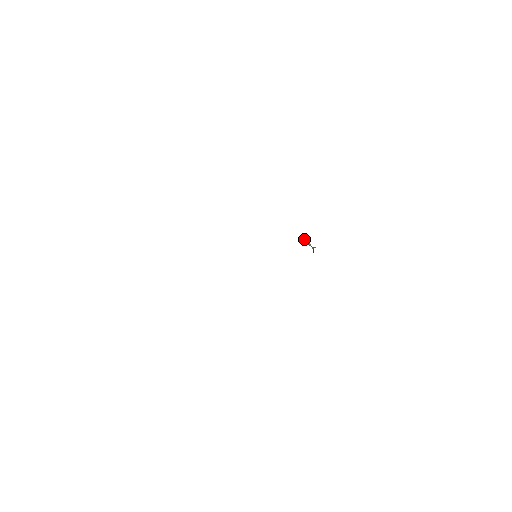
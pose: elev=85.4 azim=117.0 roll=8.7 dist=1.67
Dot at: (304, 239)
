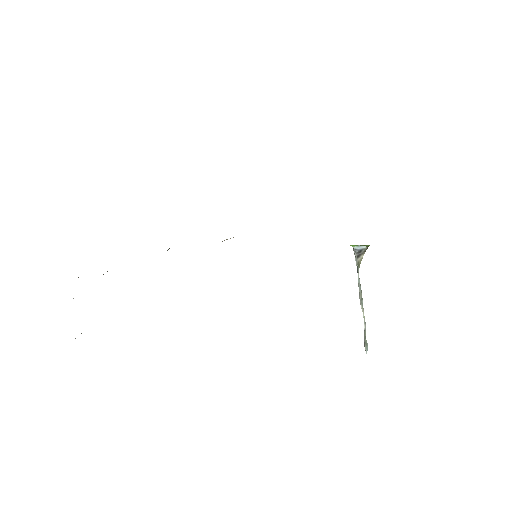
Dot at: occluded
